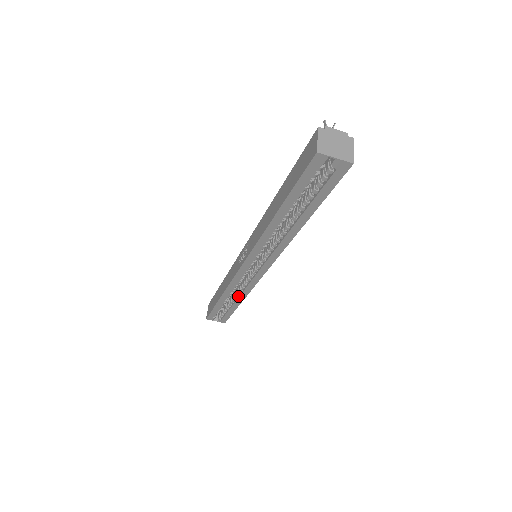
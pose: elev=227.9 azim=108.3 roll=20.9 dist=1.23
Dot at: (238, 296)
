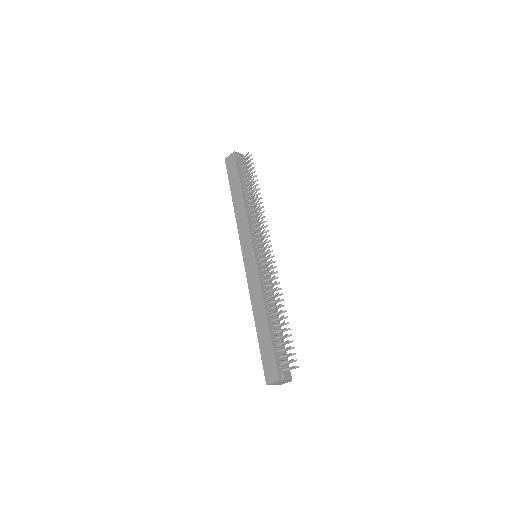
Dot at: occluded
